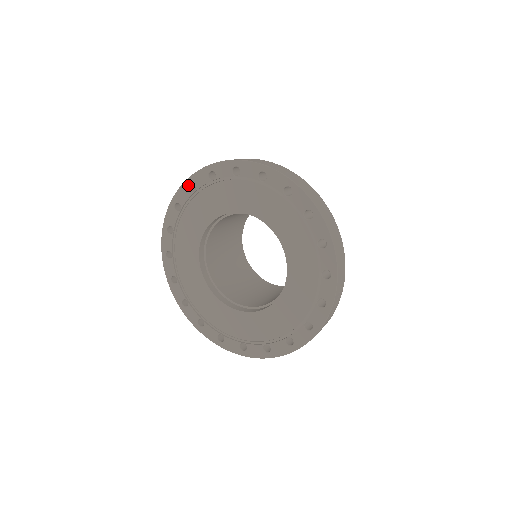
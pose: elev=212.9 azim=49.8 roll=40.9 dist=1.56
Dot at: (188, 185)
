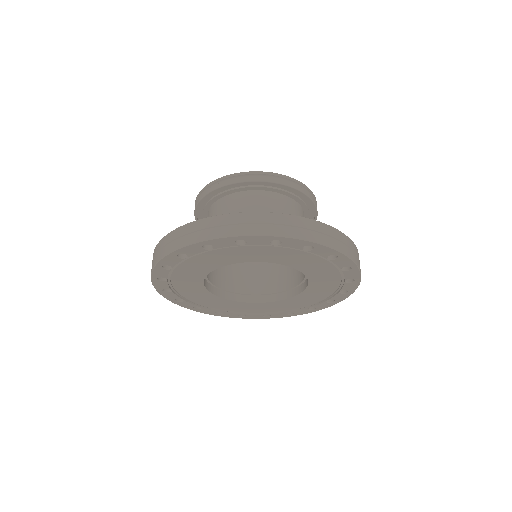
Dot at: occluded
